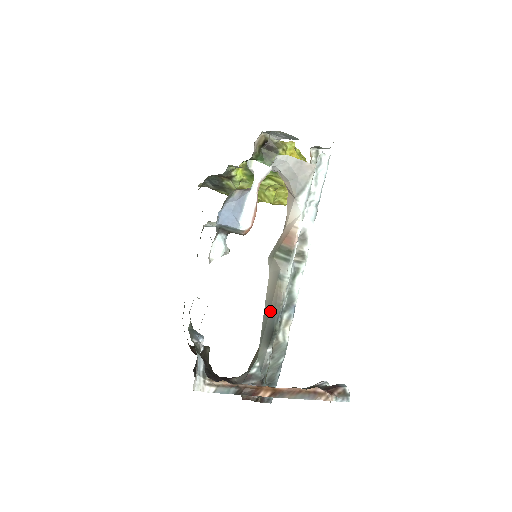
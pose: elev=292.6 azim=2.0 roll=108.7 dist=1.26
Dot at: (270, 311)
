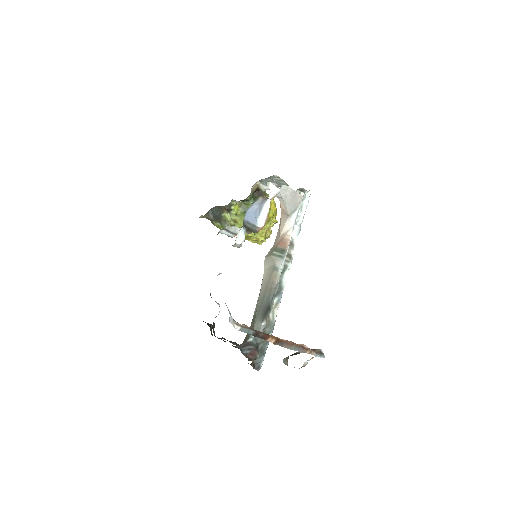
Dot at: (266, 294)
